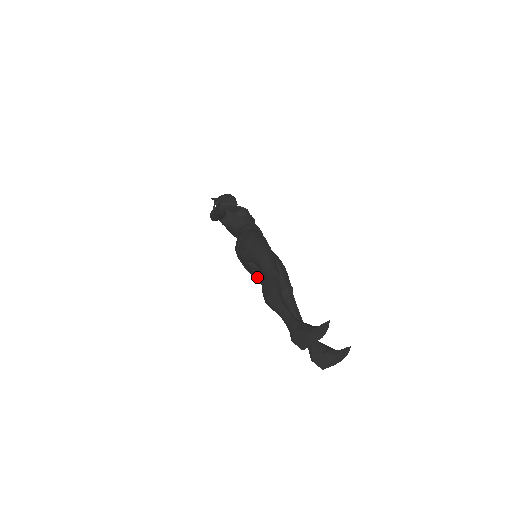
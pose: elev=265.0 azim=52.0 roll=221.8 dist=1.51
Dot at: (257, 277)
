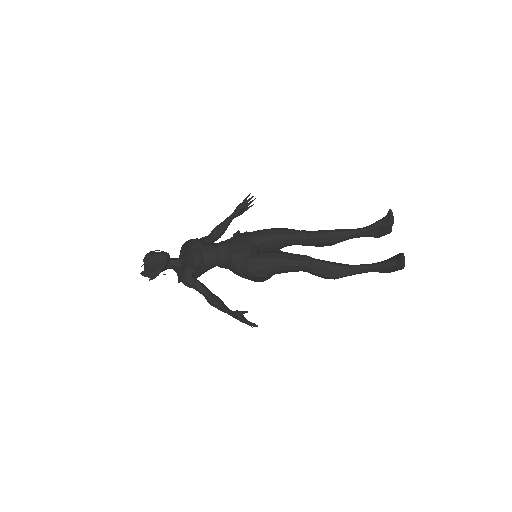
Dot at: occluded
